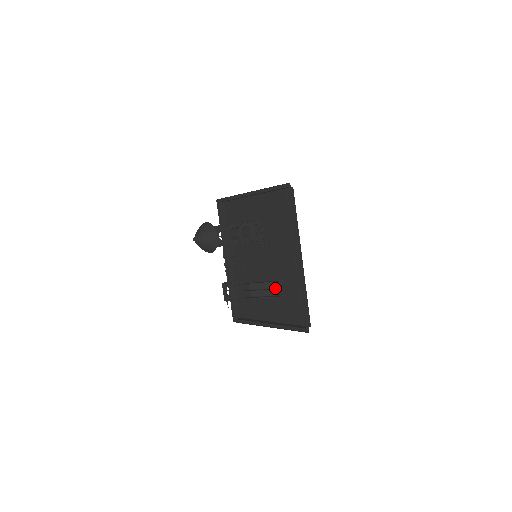
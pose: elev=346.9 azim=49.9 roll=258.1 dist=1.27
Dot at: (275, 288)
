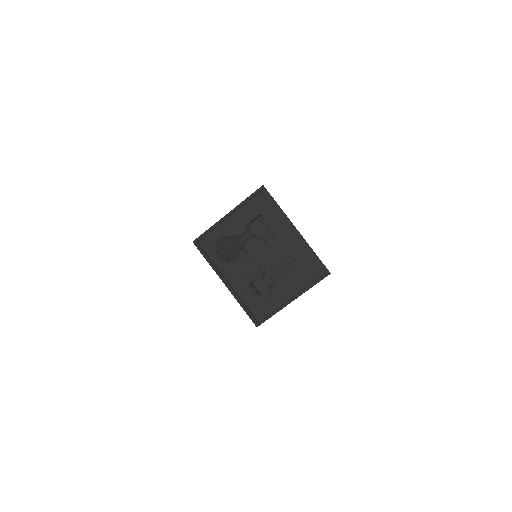
Dot at: (289, 263)
